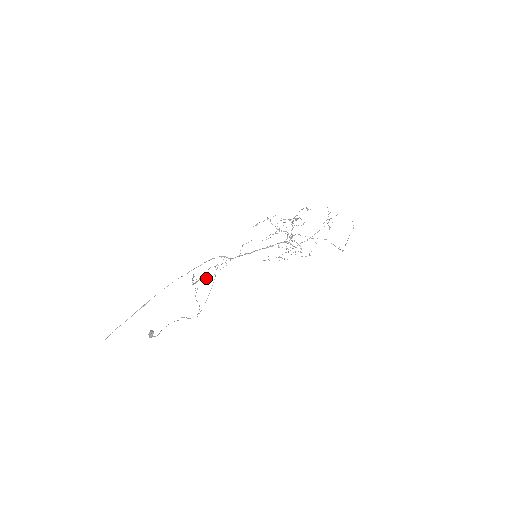
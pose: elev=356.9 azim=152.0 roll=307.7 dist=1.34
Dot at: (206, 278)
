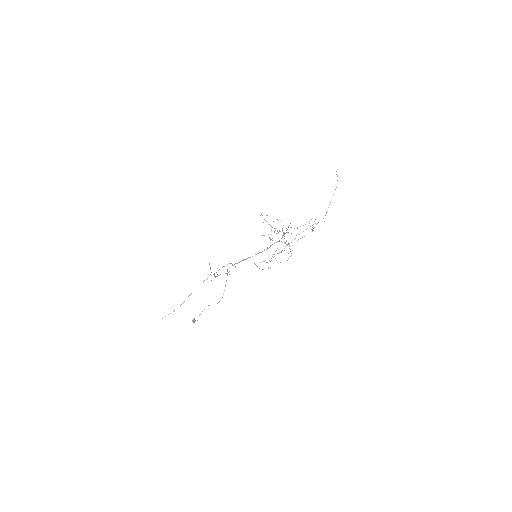
Dot at: occluded
